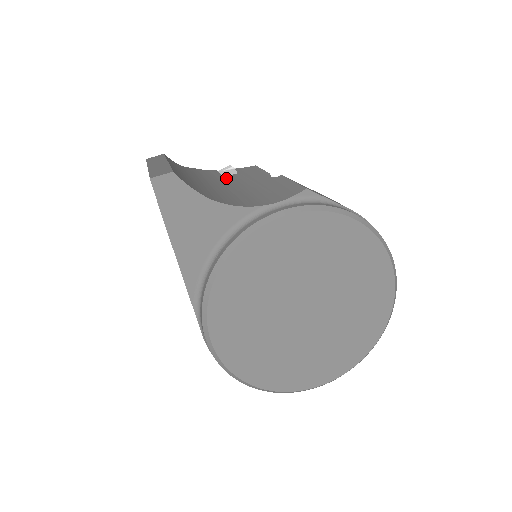
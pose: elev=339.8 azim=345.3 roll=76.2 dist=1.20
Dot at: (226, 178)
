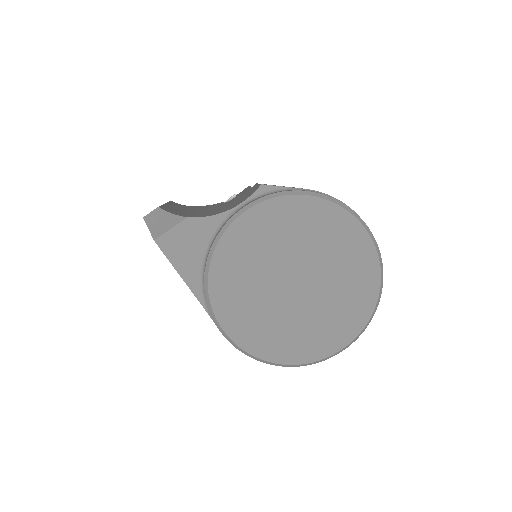
Dot at: (224, 203)
